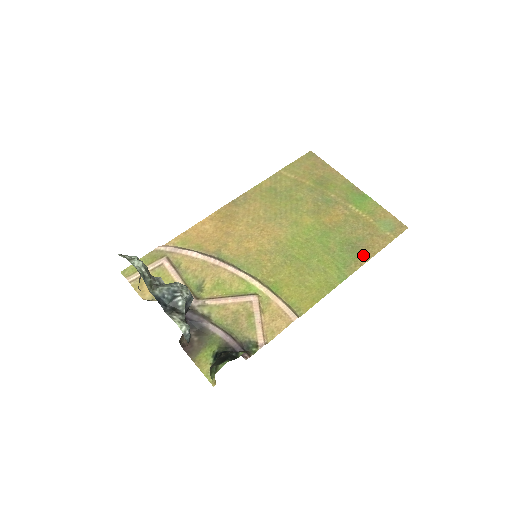
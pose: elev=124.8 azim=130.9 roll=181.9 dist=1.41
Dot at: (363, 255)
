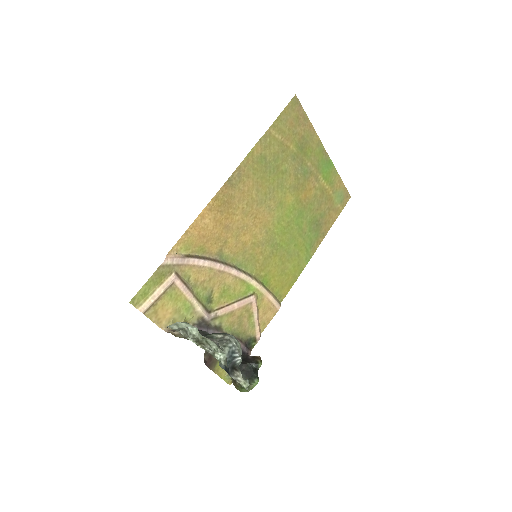
Dot at: (322, 232)
